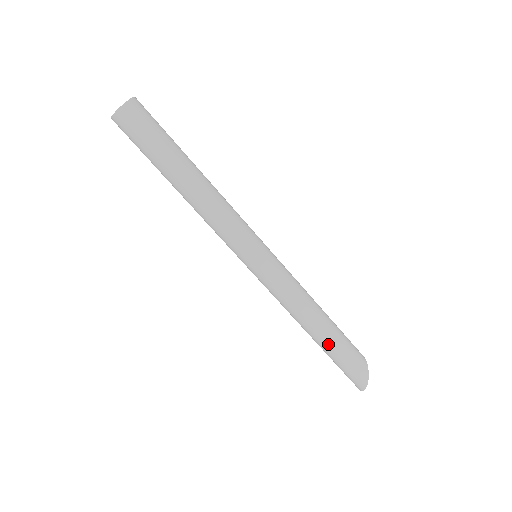
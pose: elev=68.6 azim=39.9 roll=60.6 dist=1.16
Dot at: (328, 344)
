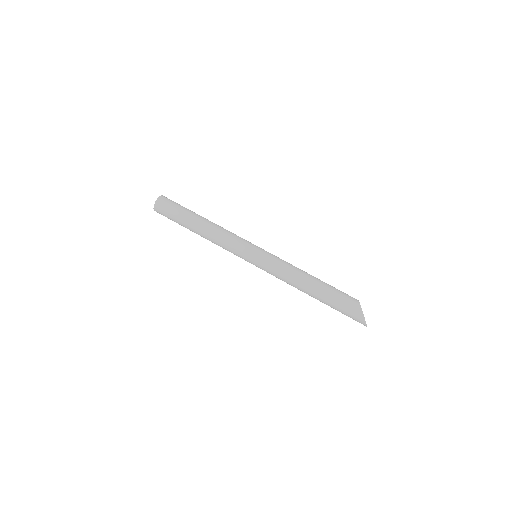
Dot at: (322, 299)
